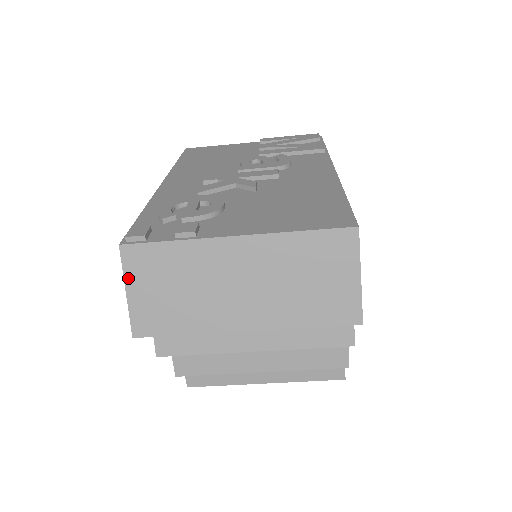
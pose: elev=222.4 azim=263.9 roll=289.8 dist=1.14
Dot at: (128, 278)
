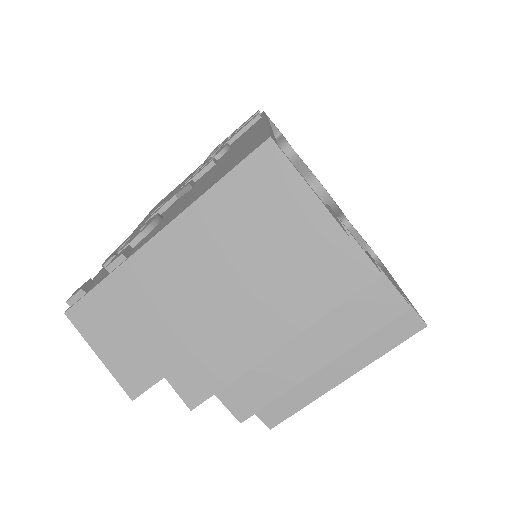
Dot at: (91, 341)
